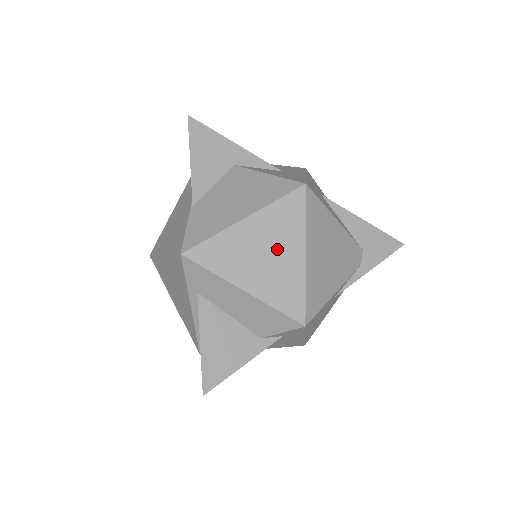
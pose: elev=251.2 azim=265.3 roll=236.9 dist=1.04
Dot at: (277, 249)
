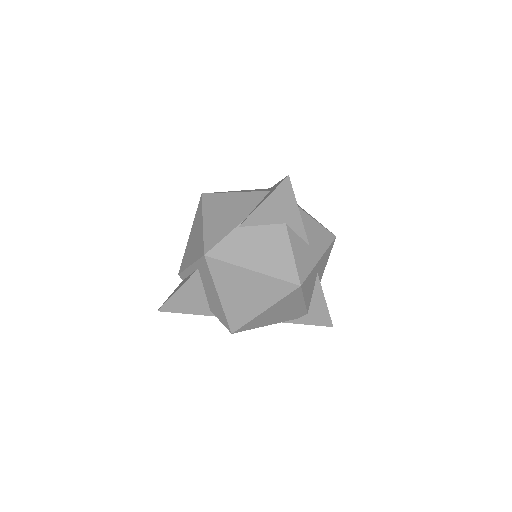
Dot at: (254, 297)
